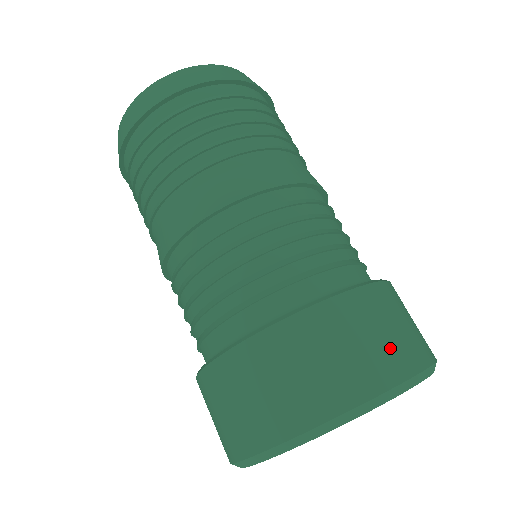
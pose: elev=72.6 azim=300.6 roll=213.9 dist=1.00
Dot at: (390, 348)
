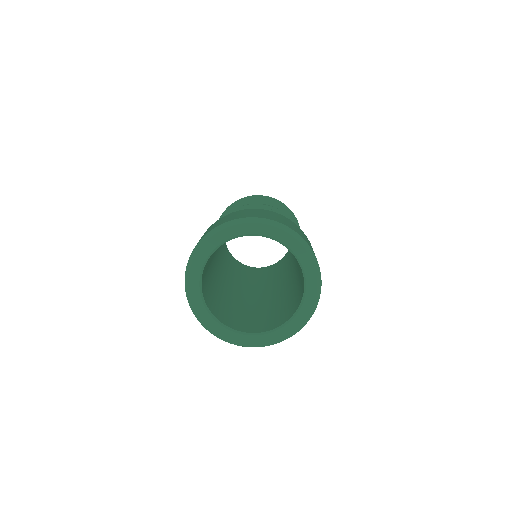
Dot at: (303, 236)
